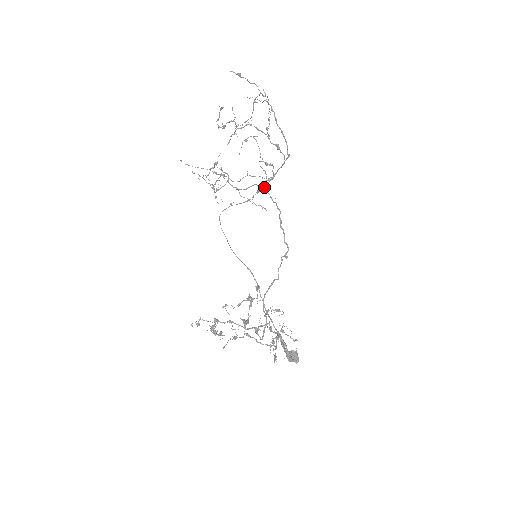
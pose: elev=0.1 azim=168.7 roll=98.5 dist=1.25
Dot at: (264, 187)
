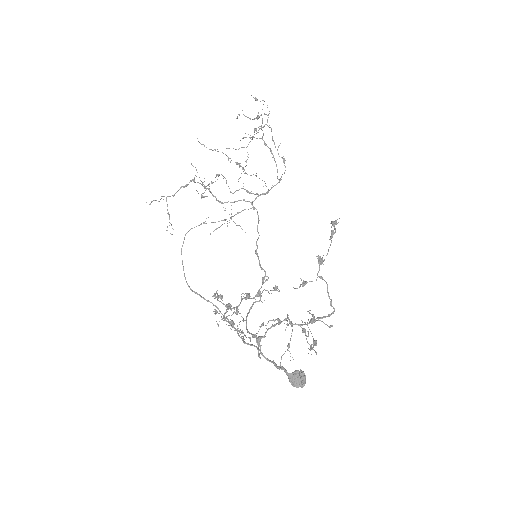
Dot at: (252, 204)
